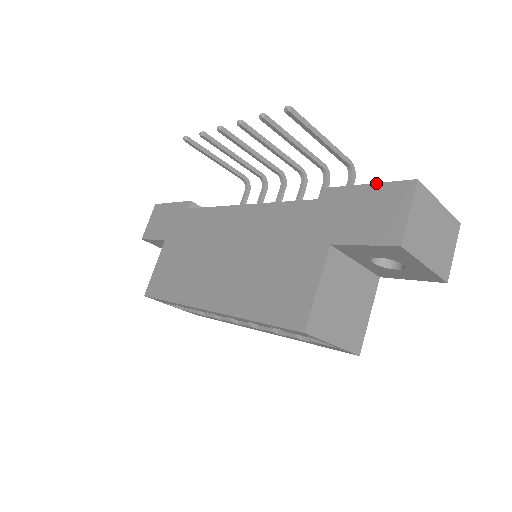
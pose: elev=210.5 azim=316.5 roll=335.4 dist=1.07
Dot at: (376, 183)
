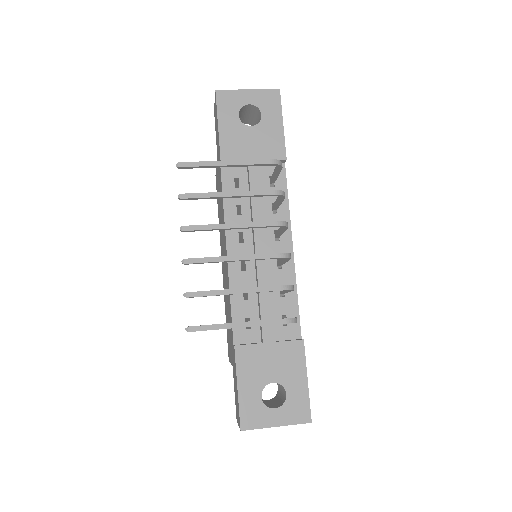
Dot at: (238, 397)
